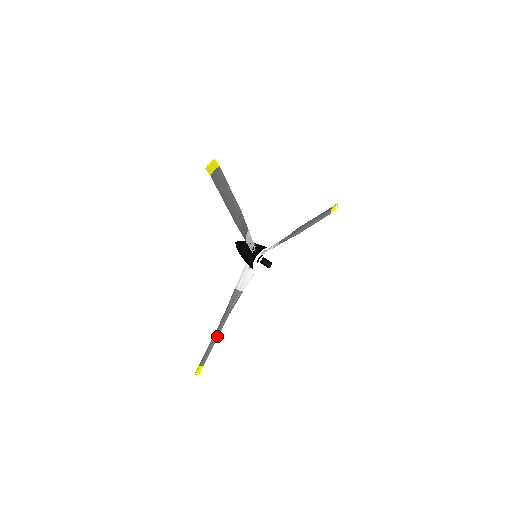
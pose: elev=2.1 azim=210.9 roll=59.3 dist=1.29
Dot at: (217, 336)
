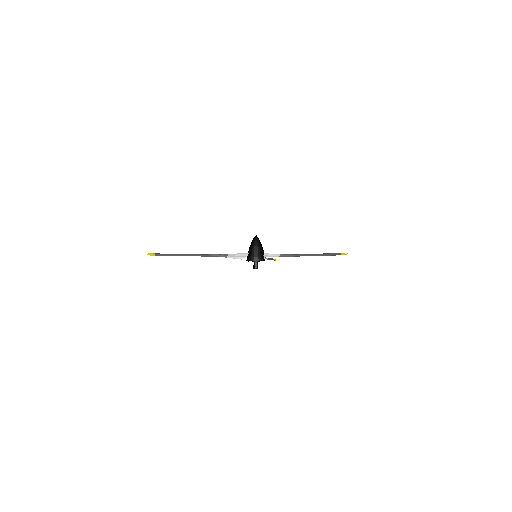
Dot at: (185, 254)
